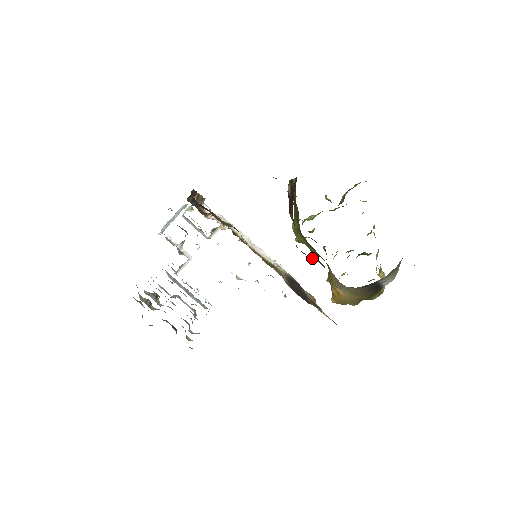
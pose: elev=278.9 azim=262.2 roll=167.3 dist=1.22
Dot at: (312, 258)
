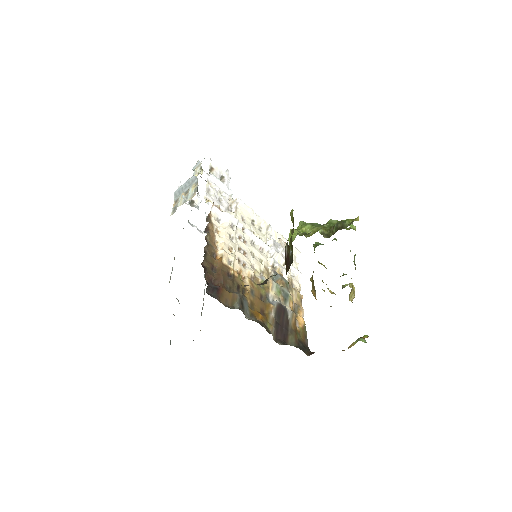
Dot at: occluded
